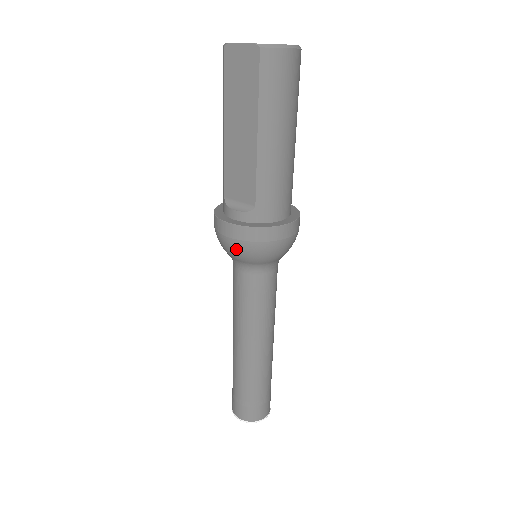
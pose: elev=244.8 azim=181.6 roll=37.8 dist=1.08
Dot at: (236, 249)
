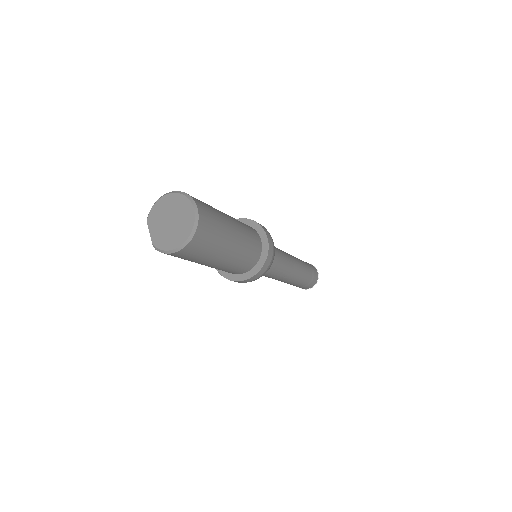
Dot at: occluded
